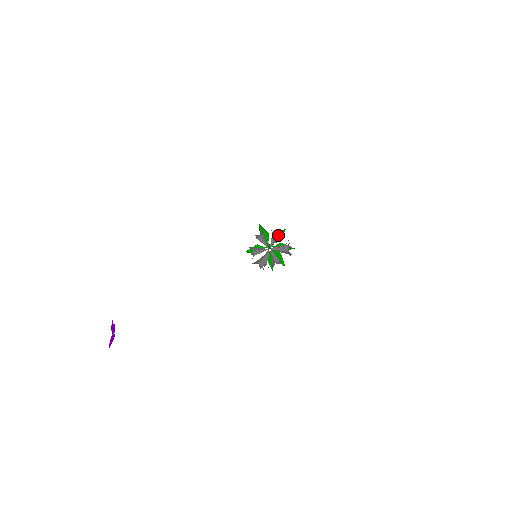
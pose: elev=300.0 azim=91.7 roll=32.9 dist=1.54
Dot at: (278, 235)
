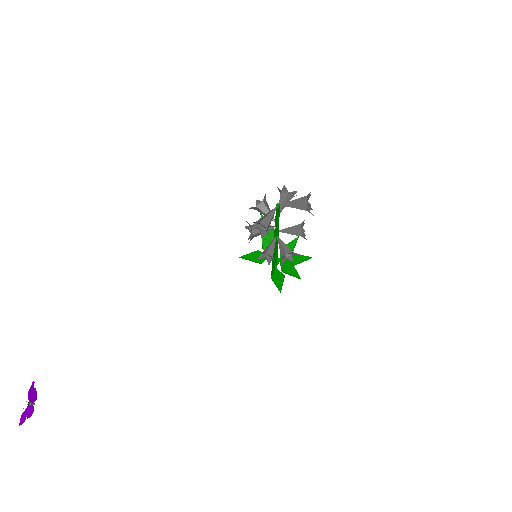
Dot at: (290, 194)
